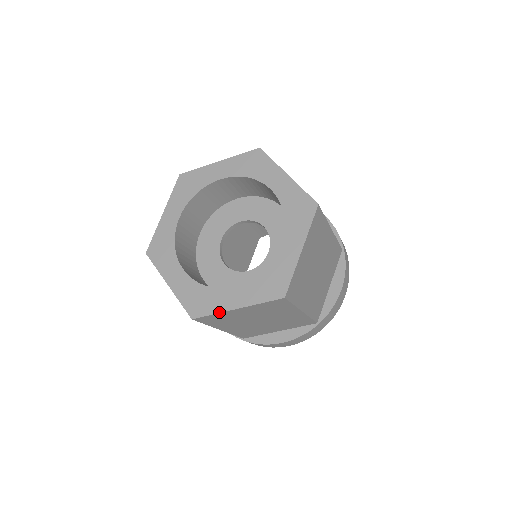
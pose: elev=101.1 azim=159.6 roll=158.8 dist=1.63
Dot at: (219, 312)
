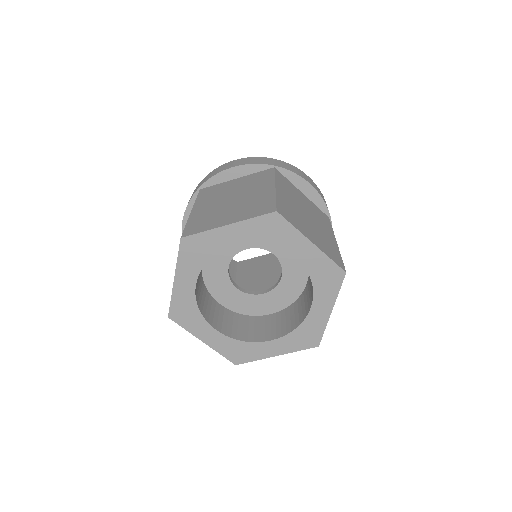
Dot at: (190, 332)
